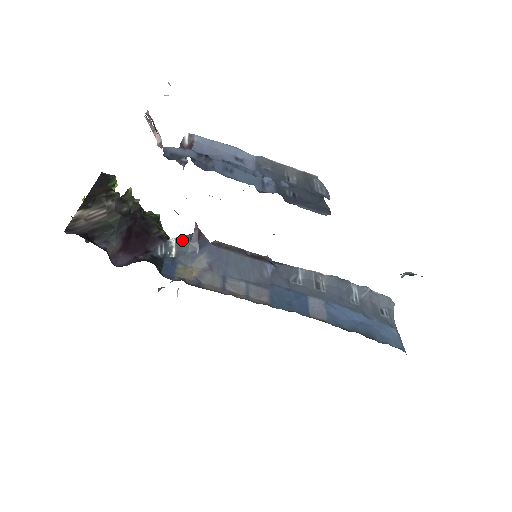
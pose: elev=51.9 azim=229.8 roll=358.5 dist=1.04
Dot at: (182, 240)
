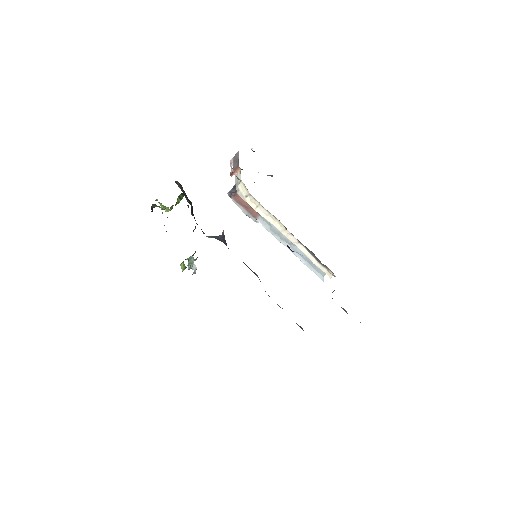
Dot at: (213, 236)
